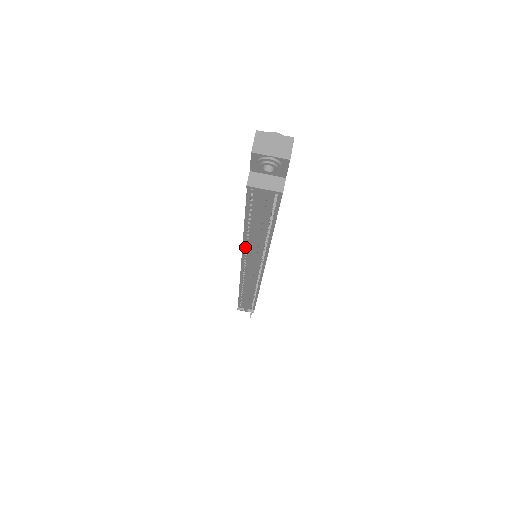
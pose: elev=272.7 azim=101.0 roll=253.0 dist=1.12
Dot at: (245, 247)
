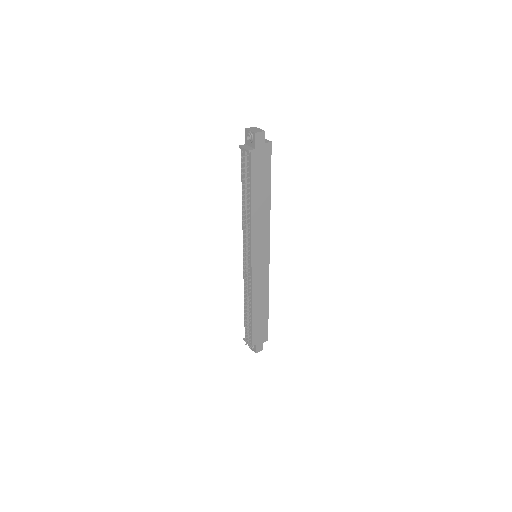
Dot at: (243, 222)
